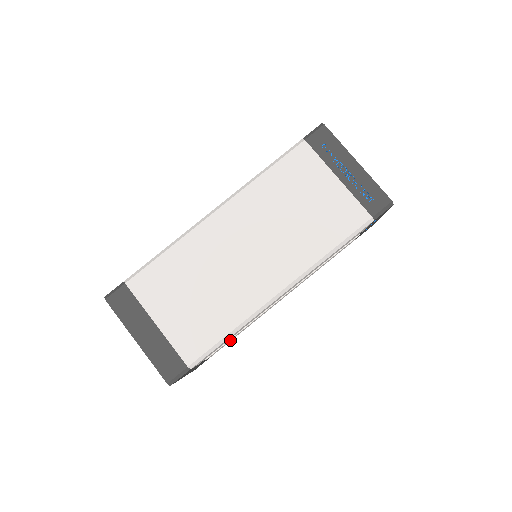
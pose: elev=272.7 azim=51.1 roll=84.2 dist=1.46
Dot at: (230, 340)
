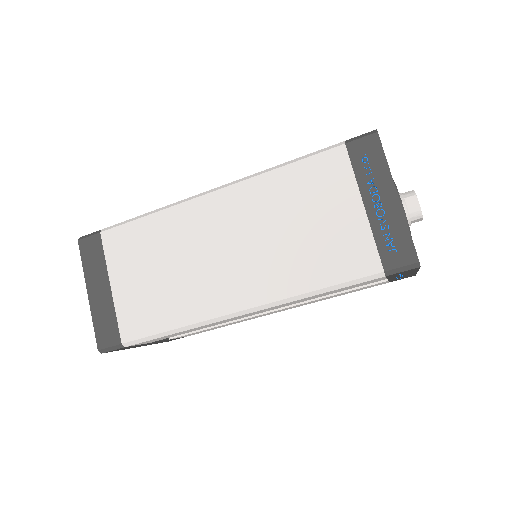
Dot at: (205, 330)
